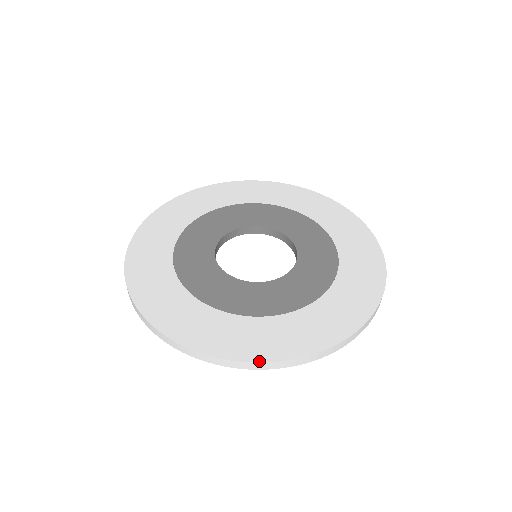
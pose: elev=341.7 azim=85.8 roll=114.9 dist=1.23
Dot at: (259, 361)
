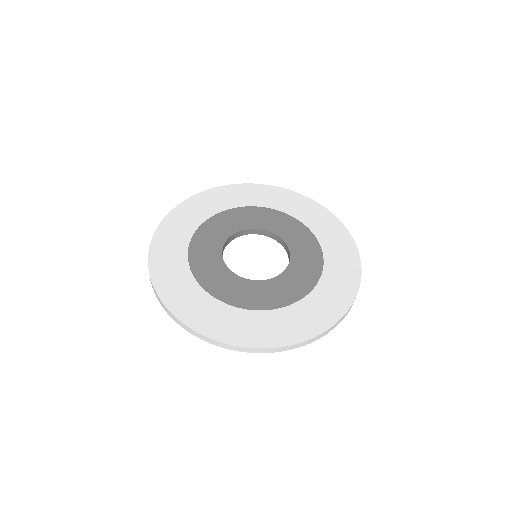
Dot at: (186, 324)
